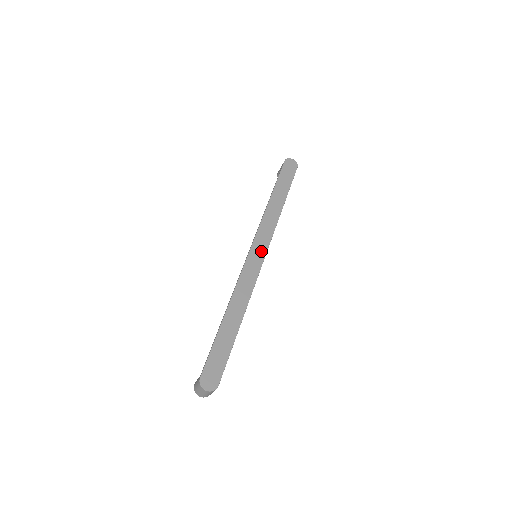
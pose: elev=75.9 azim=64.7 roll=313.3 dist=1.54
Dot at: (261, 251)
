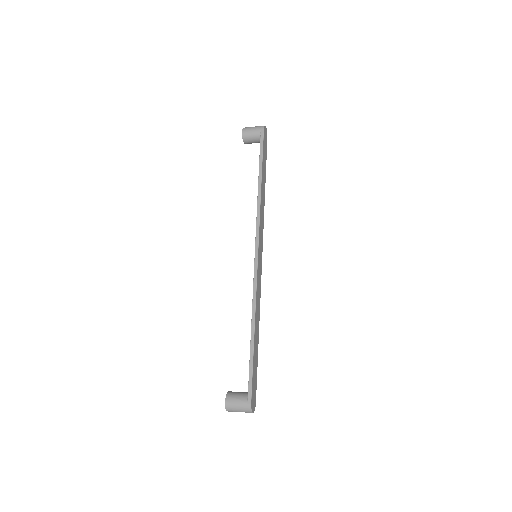
Dot at: (261, 252)
